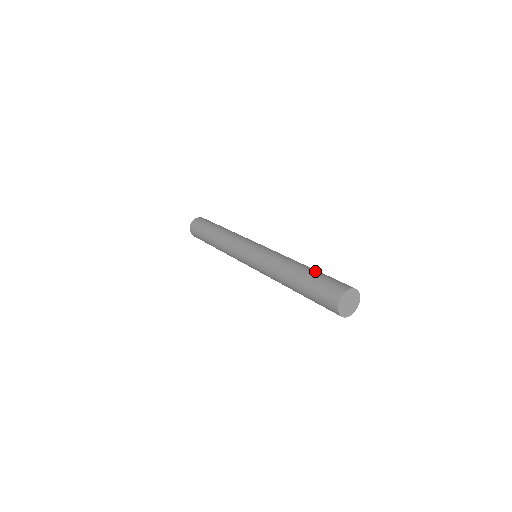
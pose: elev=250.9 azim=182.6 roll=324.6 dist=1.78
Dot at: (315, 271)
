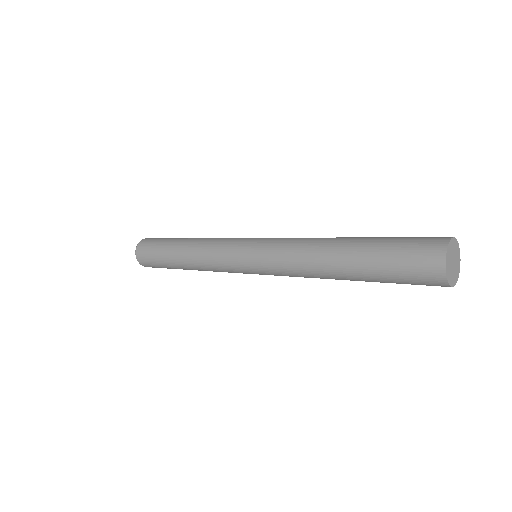
Dot at: (365, 248)
